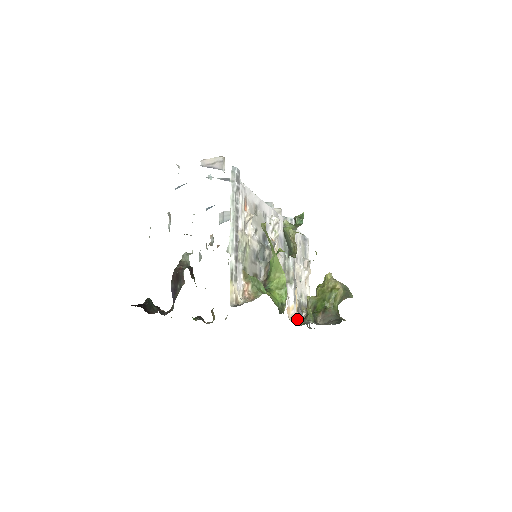
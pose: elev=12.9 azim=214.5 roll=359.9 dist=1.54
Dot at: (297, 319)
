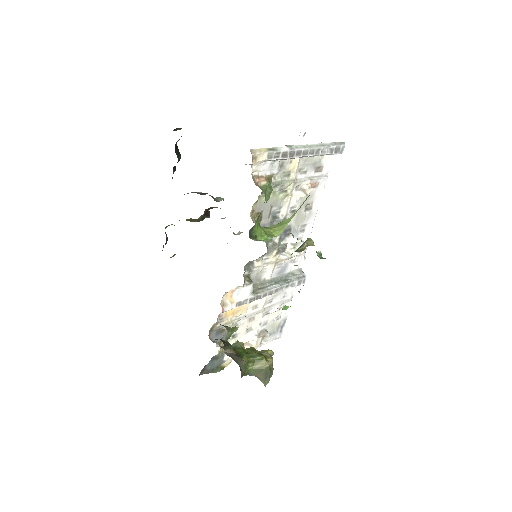
Dot at: (219, 322)
